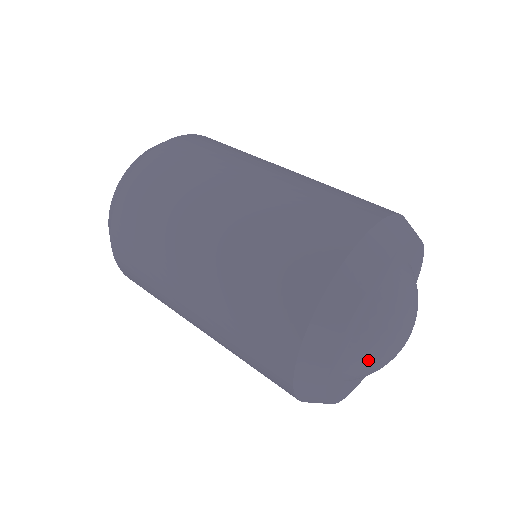
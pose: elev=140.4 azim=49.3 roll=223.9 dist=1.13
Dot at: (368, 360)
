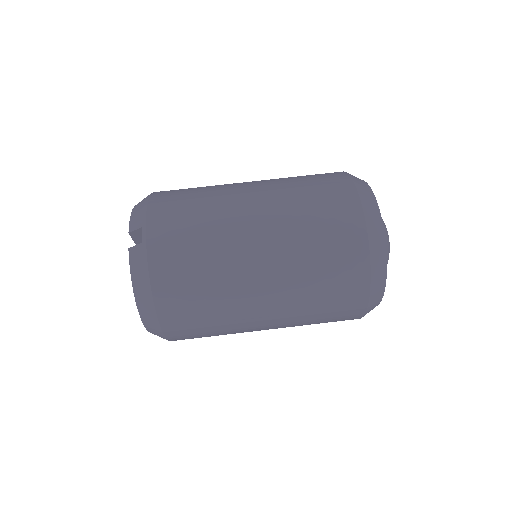
Dot at: occluded
